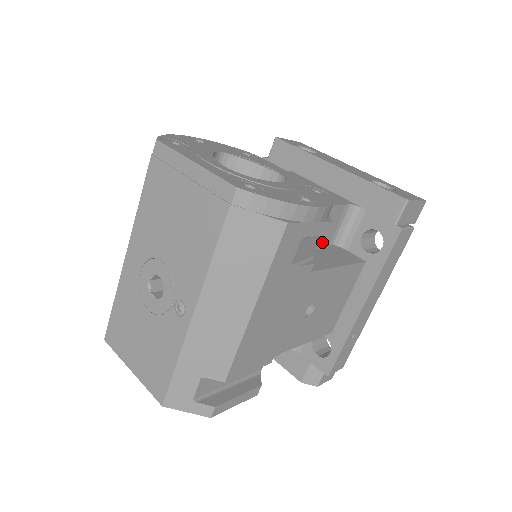
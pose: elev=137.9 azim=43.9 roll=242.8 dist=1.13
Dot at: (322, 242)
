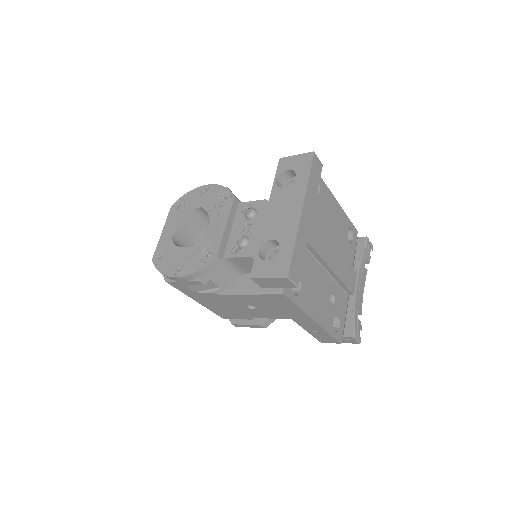
Dot at: occluded
